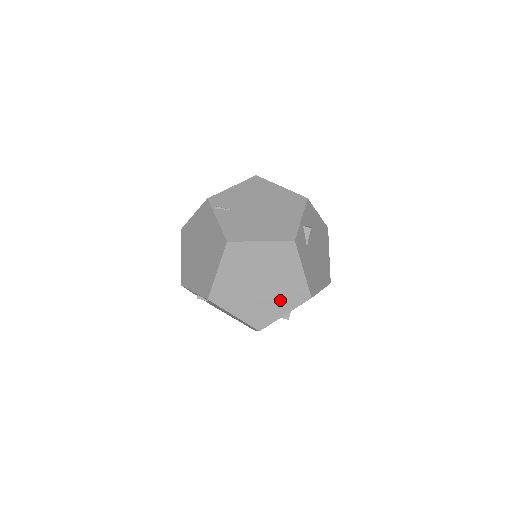
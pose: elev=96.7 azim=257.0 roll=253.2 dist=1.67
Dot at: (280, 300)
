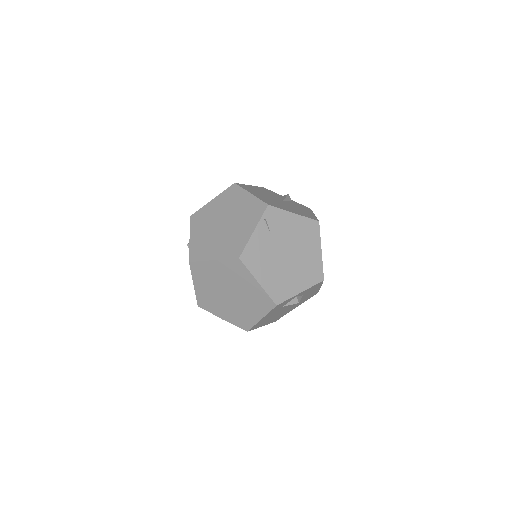
Dot at: (229, 312)
